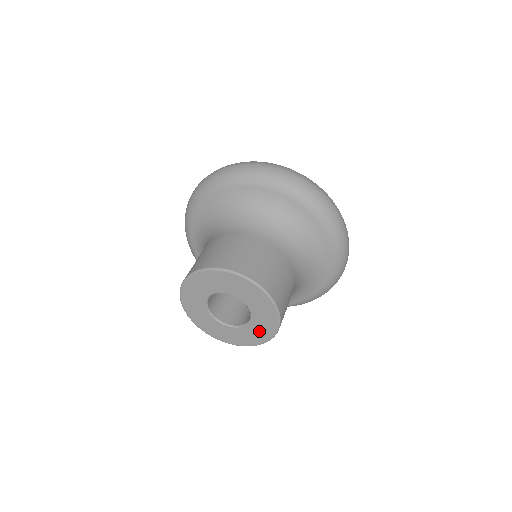
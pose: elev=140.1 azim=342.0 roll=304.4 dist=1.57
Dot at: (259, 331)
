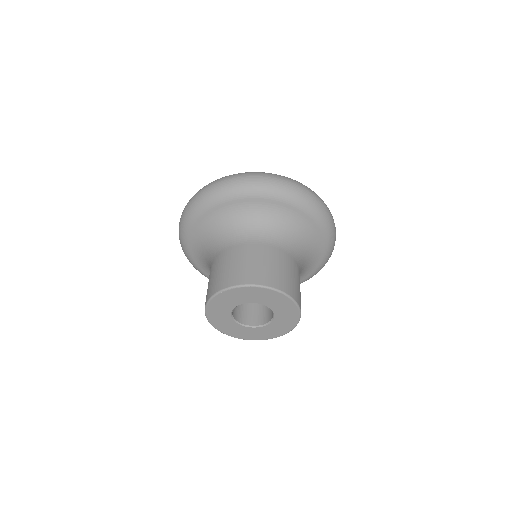
Dot at: (285, 322)
